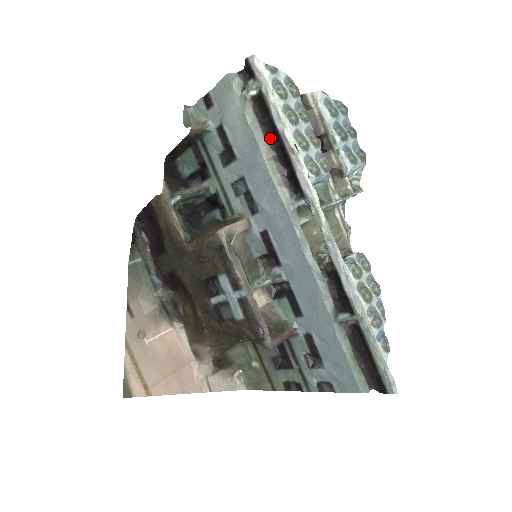
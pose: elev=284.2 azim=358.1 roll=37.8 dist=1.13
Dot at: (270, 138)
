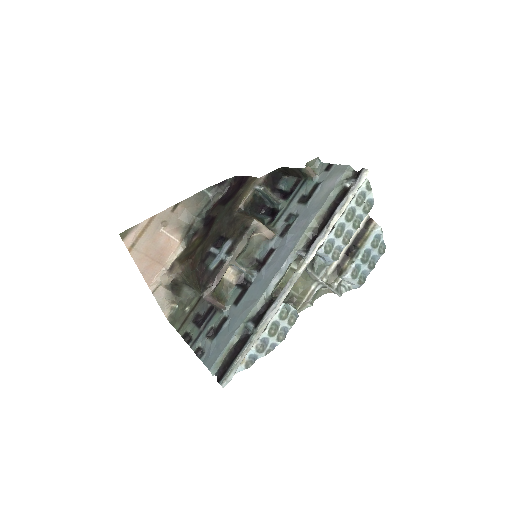
Dot at: (329, 212)
